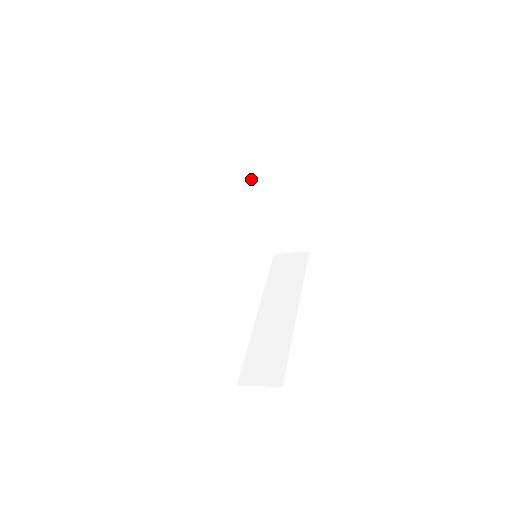
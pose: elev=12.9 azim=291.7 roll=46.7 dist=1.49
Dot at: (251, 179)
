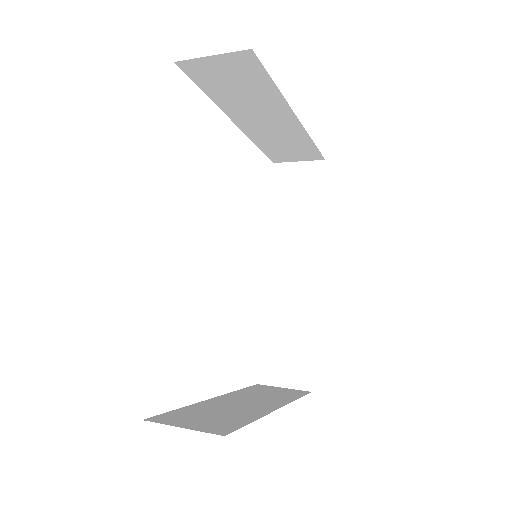
Dot at: (223, 103)
